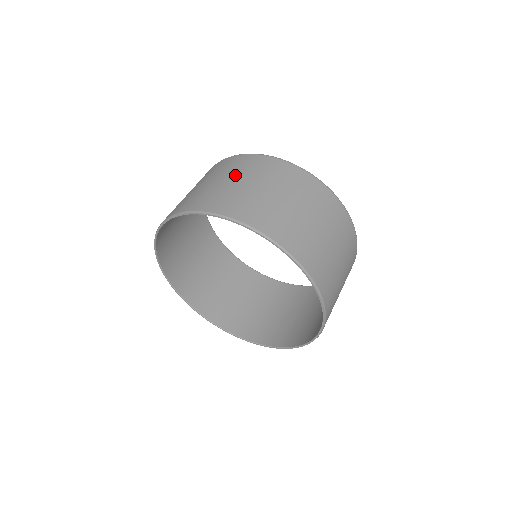
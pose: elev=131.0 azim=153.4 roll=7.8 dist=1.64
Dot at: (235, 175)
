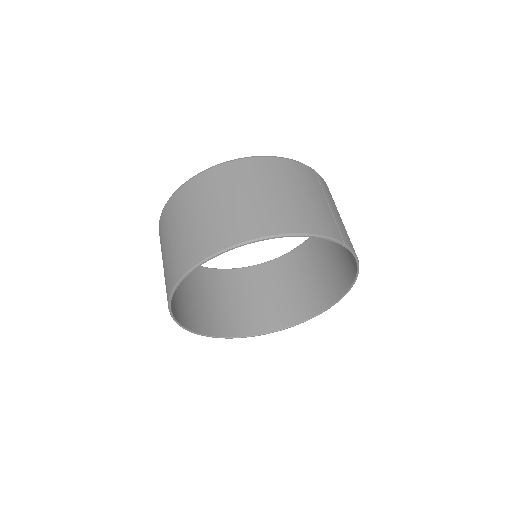
Dot at: (165, 242)
